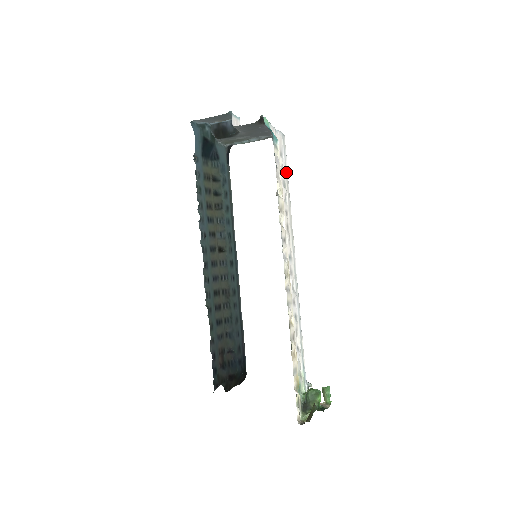
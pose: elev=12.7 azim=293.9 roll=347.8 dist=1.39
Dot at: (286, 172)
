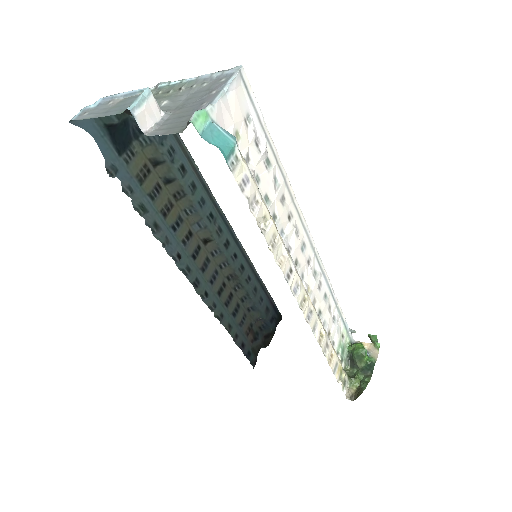
Dot at: (265, 133)
